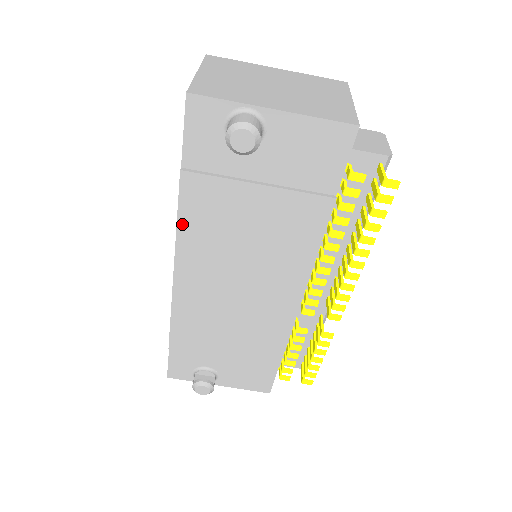
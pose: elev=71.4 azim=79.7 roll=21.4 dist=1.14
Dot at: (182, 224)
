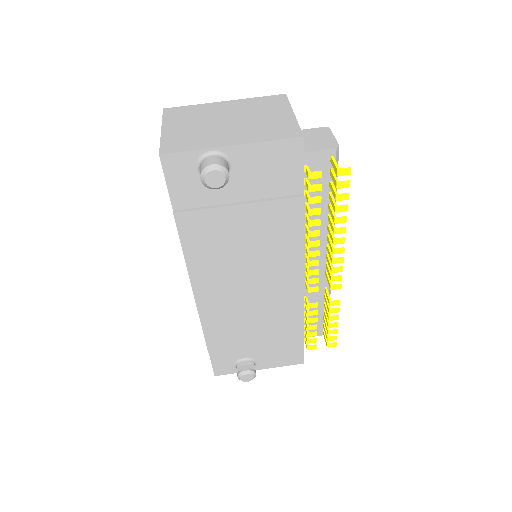
Dot at: (188, 253)
